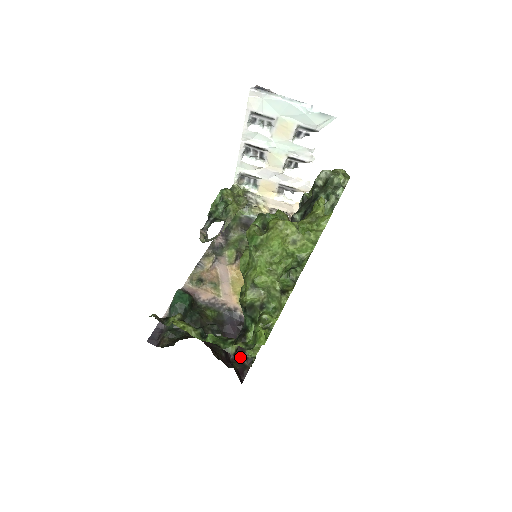
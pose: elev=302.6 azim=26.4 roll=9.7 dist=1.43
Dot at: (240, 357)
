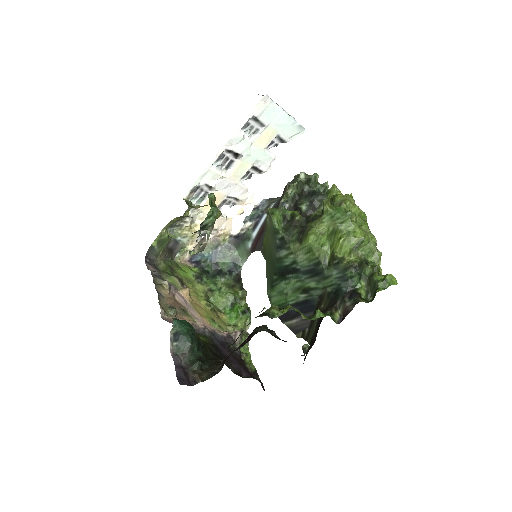
Dot at: (248, 373)
